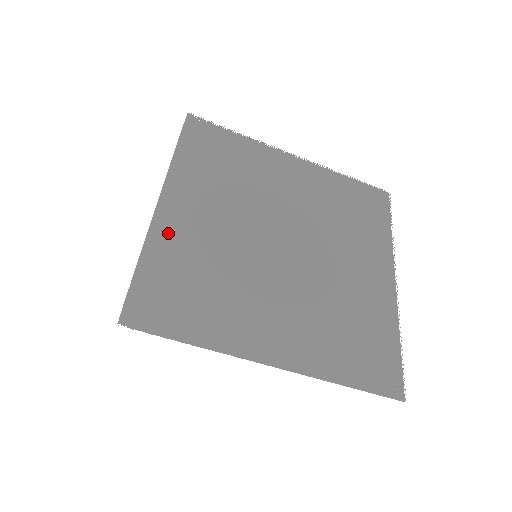
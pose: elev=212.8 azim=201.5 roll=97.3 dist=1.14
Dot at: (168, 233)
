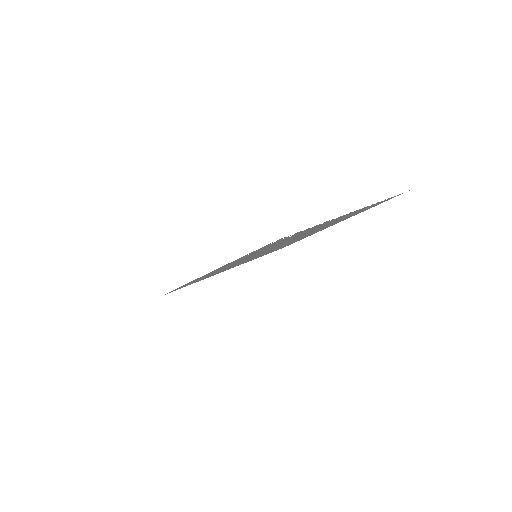
Dot at: occluded
